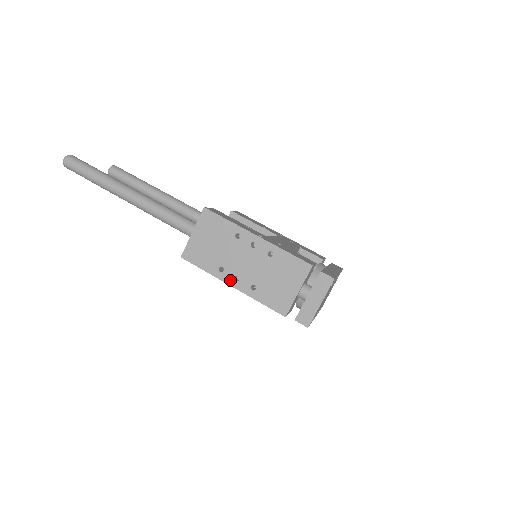
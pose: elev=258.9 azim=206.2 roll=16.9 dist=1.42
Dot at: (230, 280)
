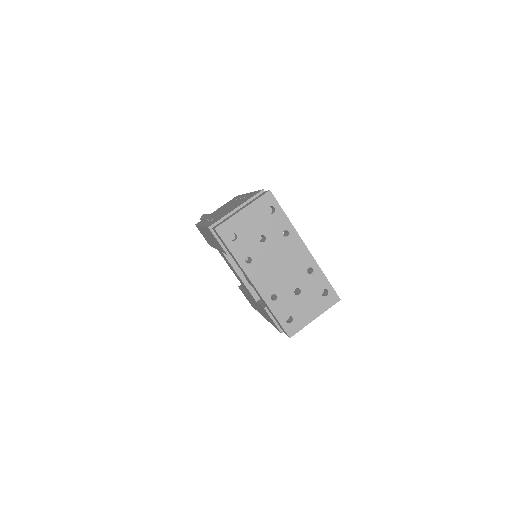
Dot at: occluded
